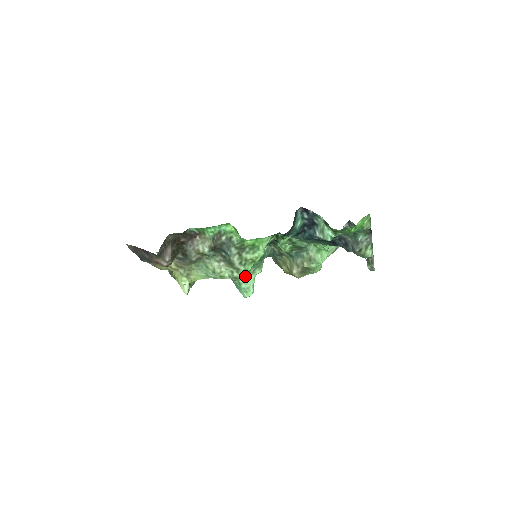
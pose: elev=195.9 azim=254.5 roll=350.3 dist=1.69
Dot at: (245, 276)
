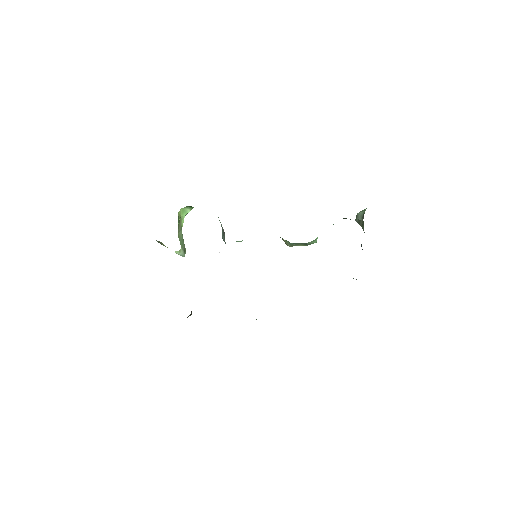
Dot at: occluded
